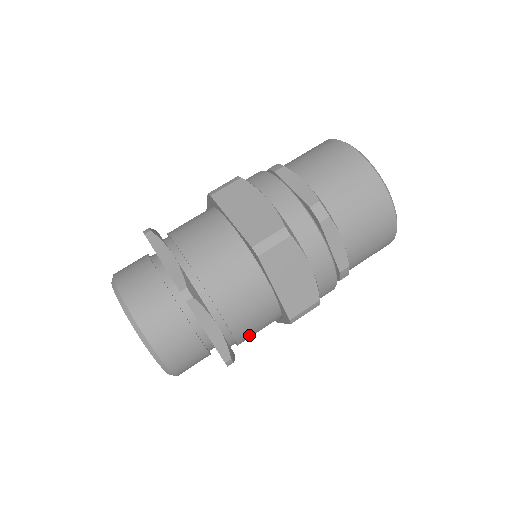
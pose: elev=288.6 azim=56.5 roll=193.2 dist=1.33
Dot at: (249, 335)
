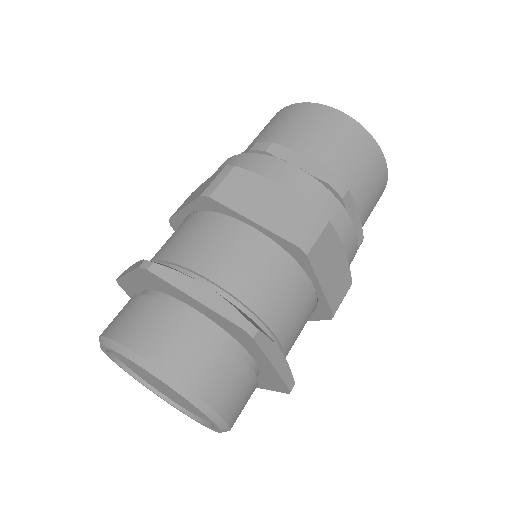
Dot at: occluded
